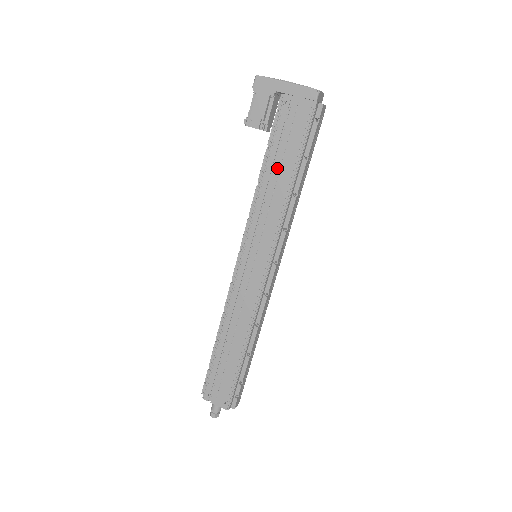
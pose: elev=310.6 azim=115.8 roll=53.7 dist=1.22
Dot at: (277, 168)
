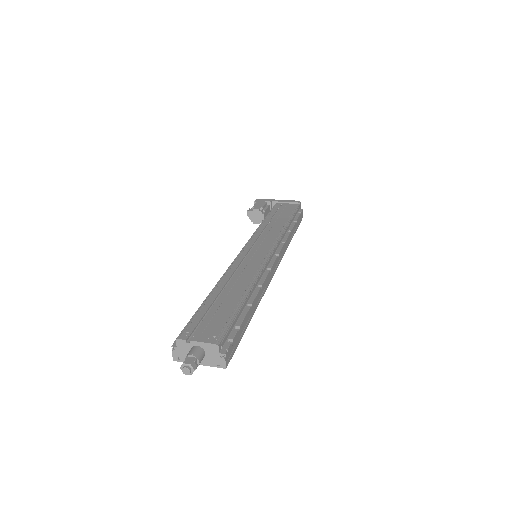
Dot at: (275, 219)
